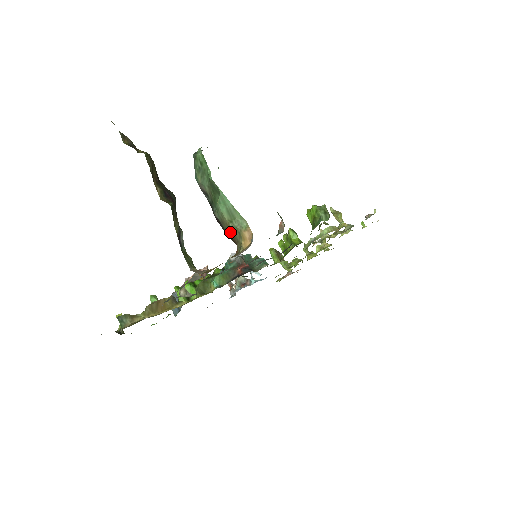
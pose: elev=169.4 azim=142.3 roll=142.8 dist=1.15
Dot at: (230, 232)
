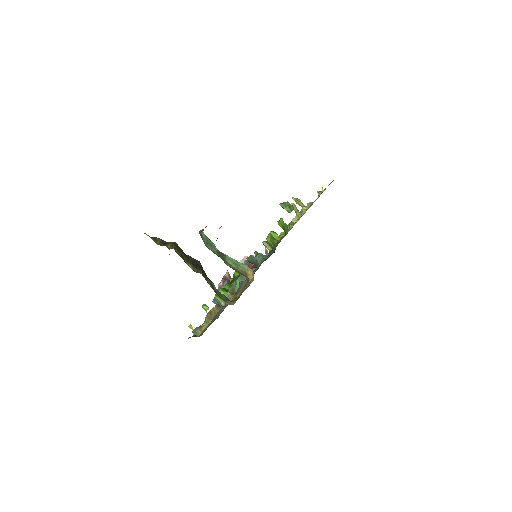
Dot at: (239, 272)
